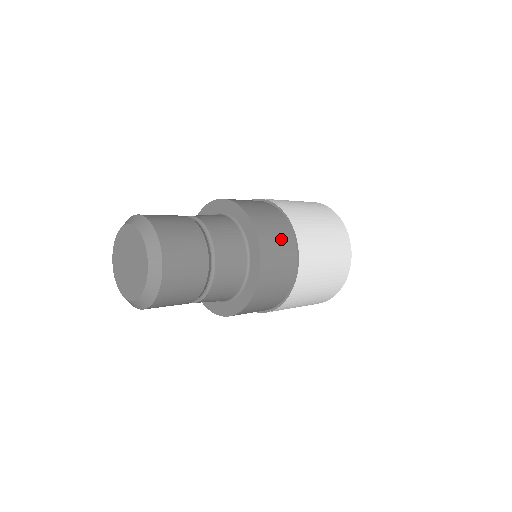
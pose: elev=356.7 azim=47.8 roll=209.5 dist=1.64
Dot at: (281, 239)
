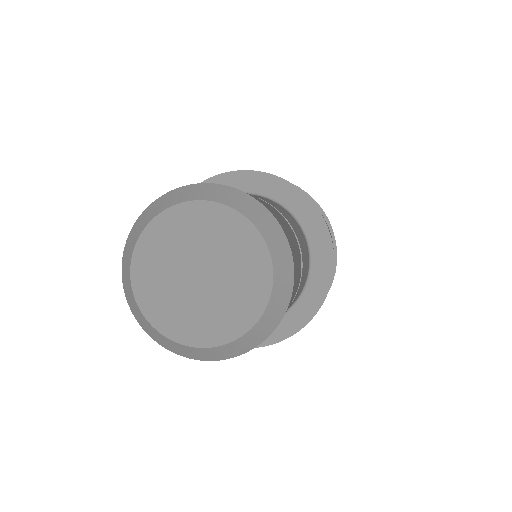
Dot at: occluded
